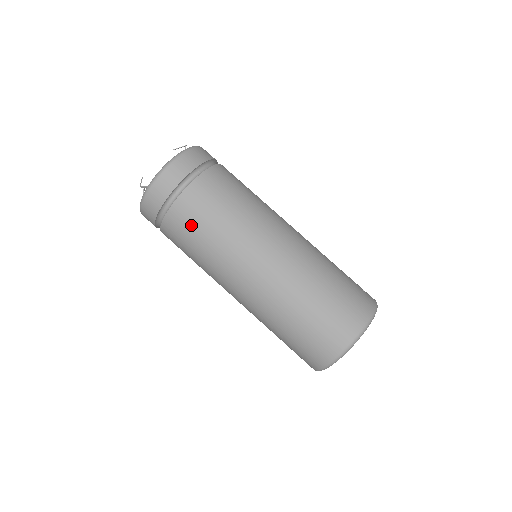
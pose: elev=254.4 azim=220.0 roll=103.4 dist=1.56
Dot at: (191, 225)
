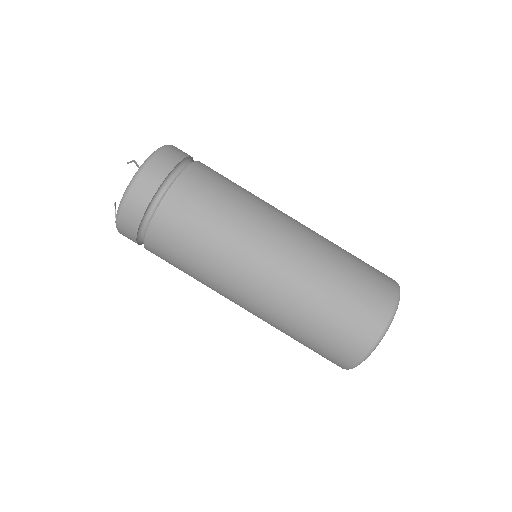
Dot at: (169, 263)
